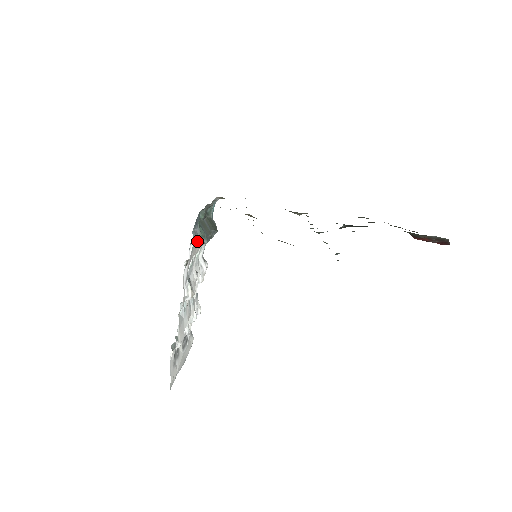
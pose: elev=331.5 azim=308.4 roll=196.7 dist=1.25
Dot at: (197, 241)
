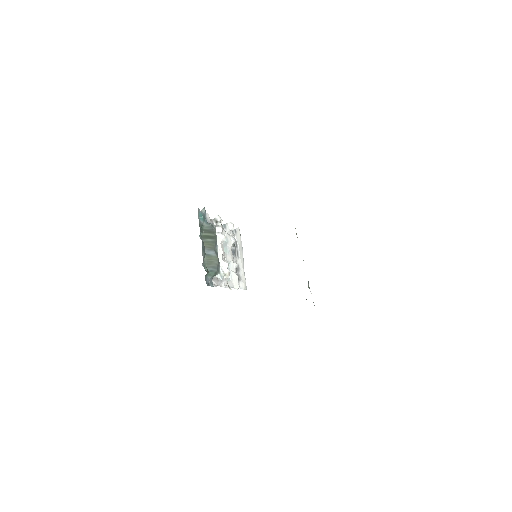
Dot at: (213, 276)
